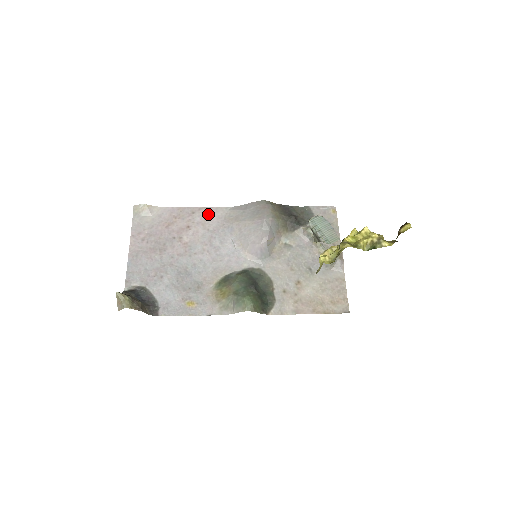
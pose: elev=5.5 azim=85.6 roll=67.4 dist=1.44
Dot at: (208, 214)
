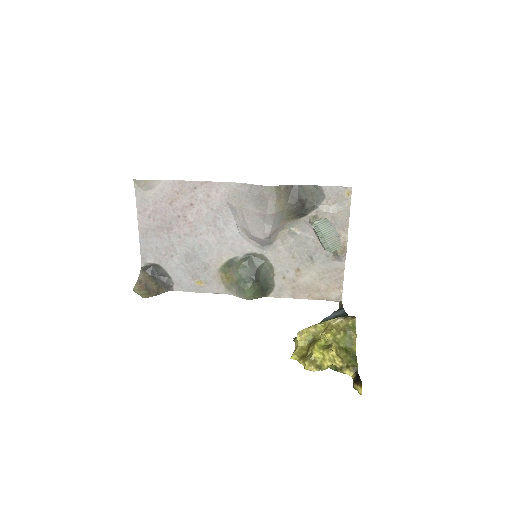
Dot at: (211, 190)
